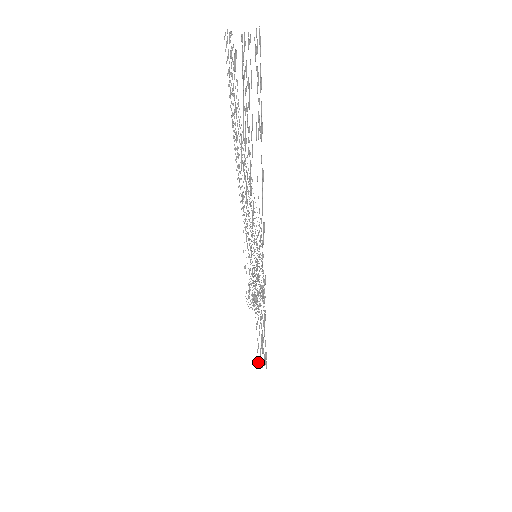
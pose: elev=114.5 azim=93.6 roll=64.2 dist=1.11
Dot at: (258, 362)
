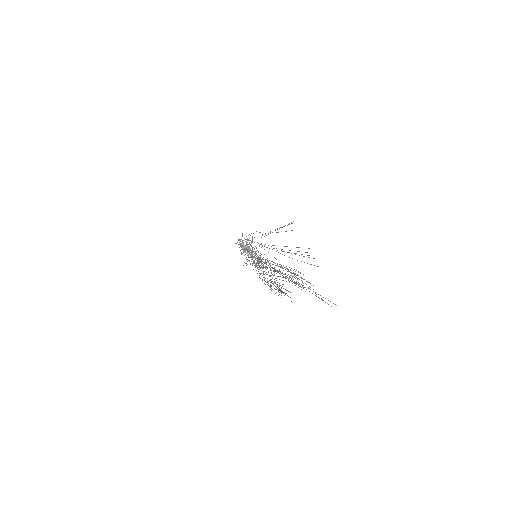
Dot at: occluded
